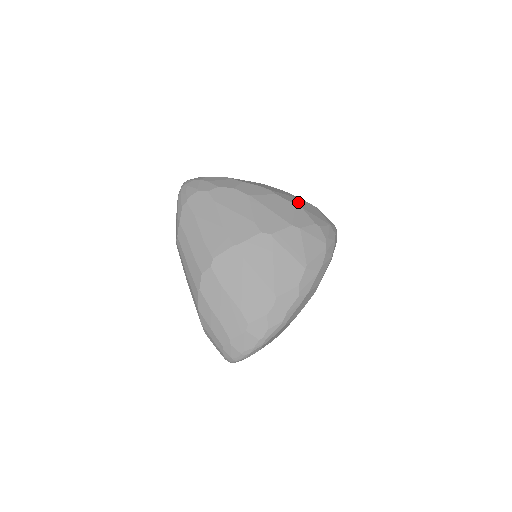
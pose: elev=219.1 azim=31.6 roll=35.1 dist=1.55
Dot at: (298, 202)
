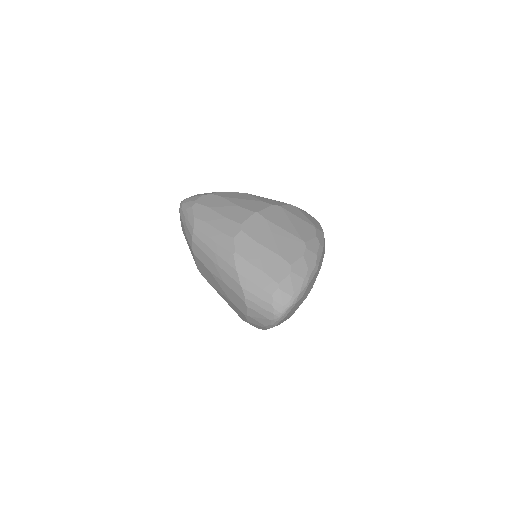
Dot at: occluded
